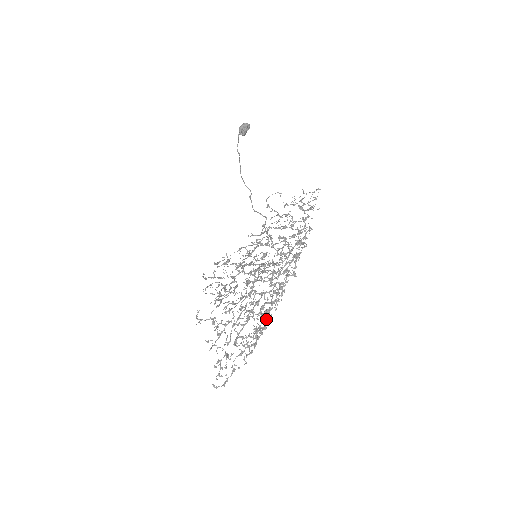
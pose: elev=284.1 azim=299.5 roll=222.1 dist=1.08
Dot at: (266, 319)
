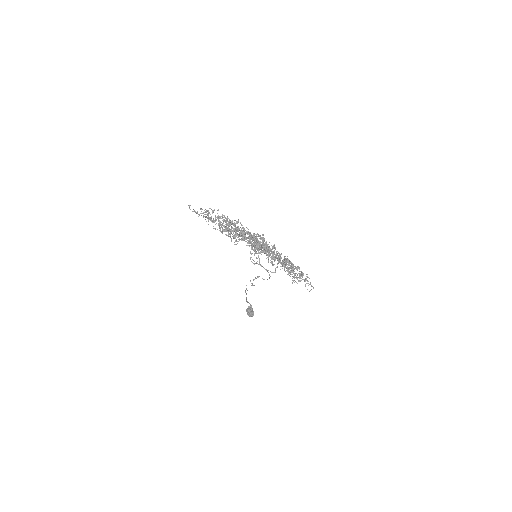
Dot at: occluded
